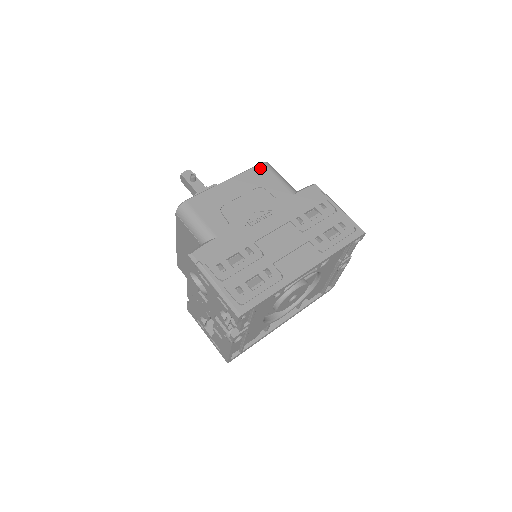
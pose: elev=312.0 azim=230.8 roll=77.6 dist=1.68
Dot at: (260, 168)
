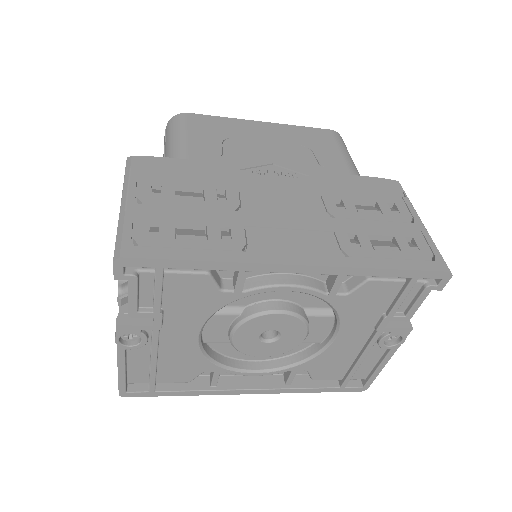
Dot at: (323, 132)
